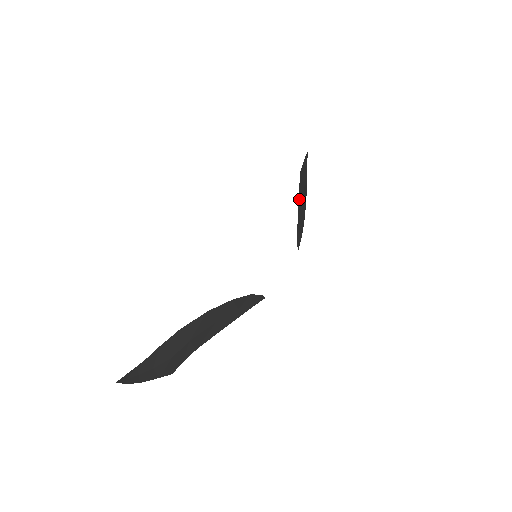
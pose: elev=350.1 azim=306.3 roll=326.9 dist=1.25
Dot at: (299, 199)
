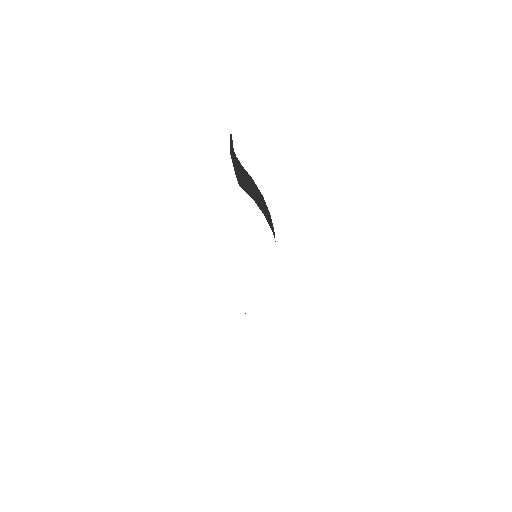
Dot at: occluded
